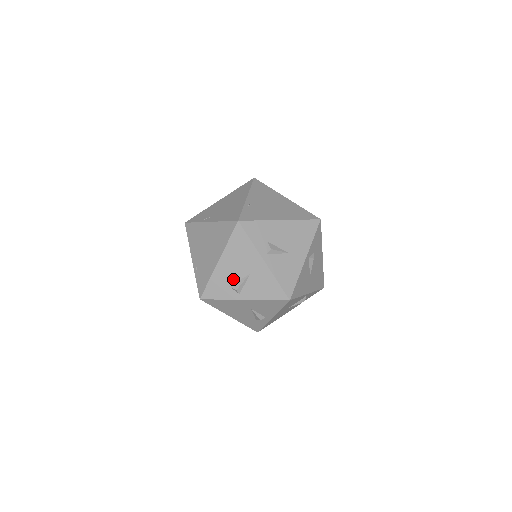
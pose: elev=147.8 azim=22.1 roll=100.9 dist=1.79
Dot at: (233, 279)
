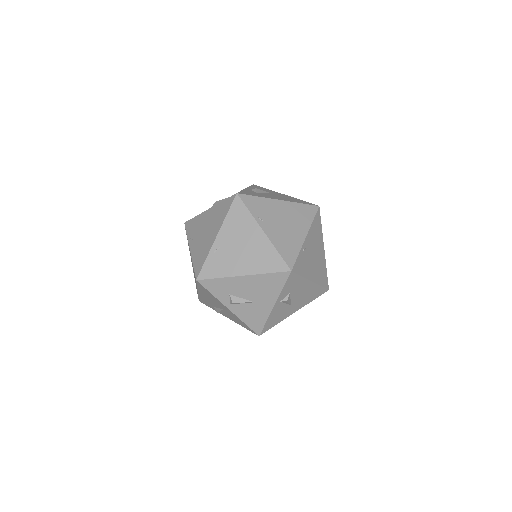
Dot at: (238, 294)
